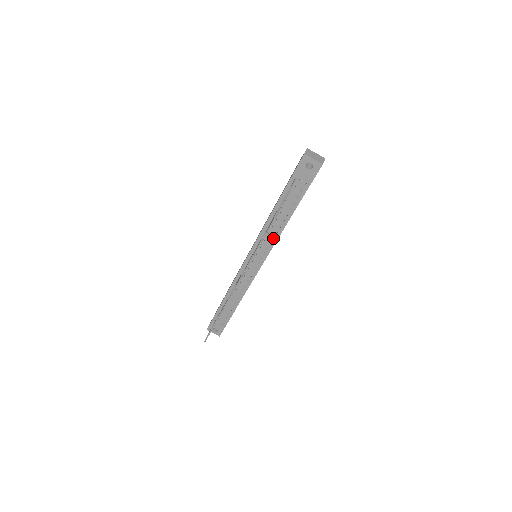
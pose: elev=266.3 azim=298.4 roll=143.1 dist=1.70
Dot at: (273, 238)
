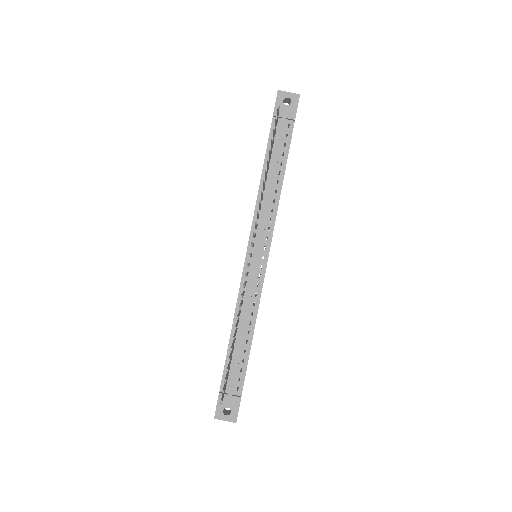
Dot at: (271, 212)
